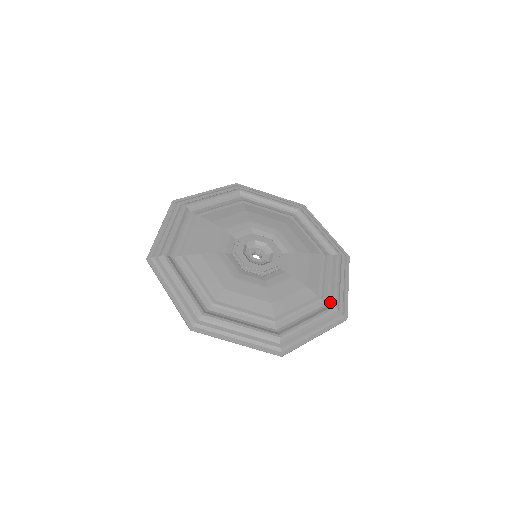
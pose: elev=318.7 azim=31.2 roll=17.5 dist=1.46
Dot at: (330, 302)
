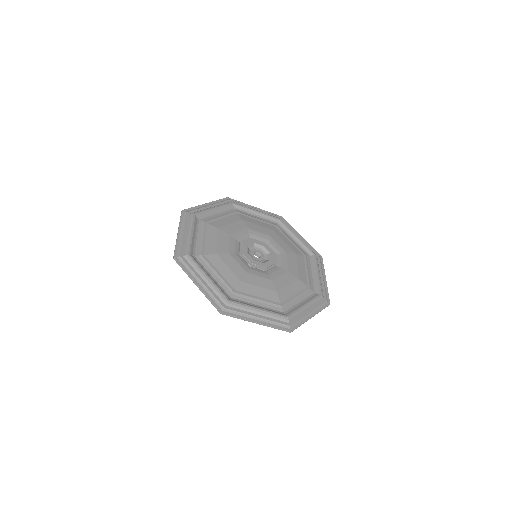
Dot at: (317, 291)
